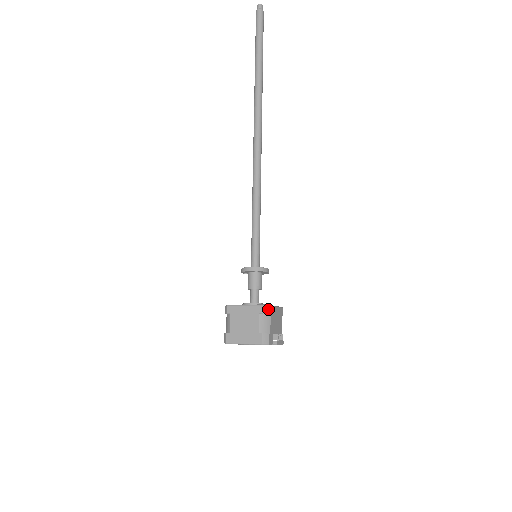
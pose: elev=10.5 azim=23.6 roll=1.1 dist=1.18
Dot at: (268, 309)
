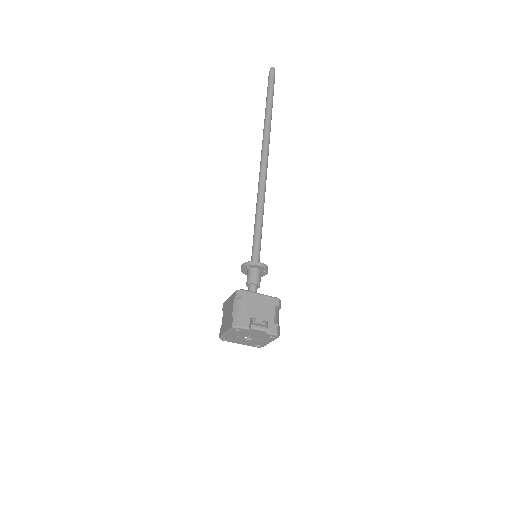
Dot at: (241, 293)
